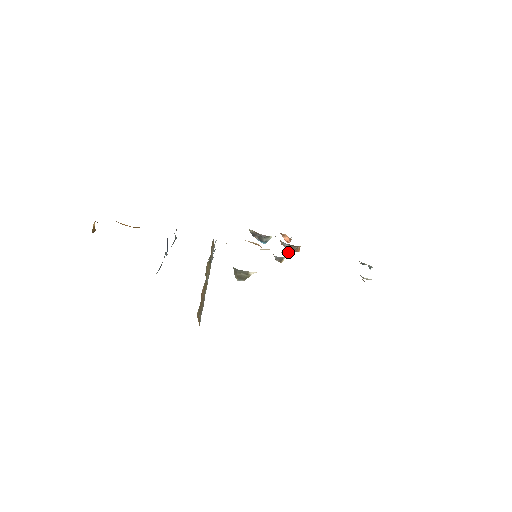
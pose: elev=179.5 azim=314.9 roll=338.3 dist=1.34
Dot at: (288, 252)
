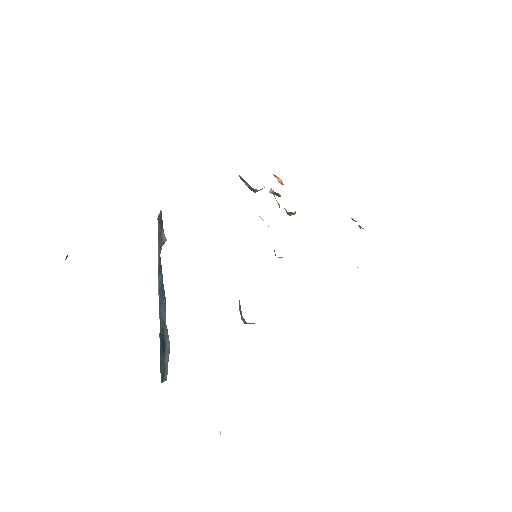
Dot at: (277, 195)
